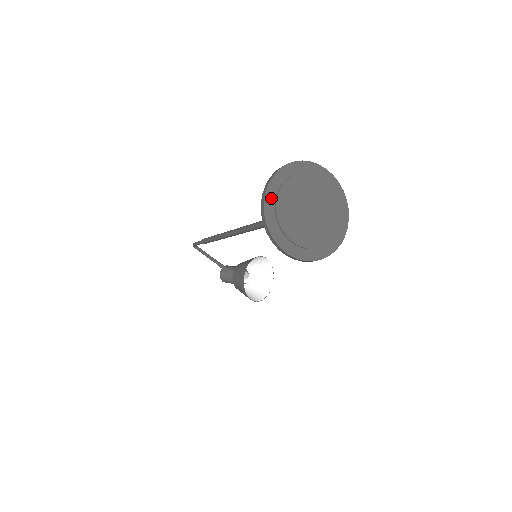
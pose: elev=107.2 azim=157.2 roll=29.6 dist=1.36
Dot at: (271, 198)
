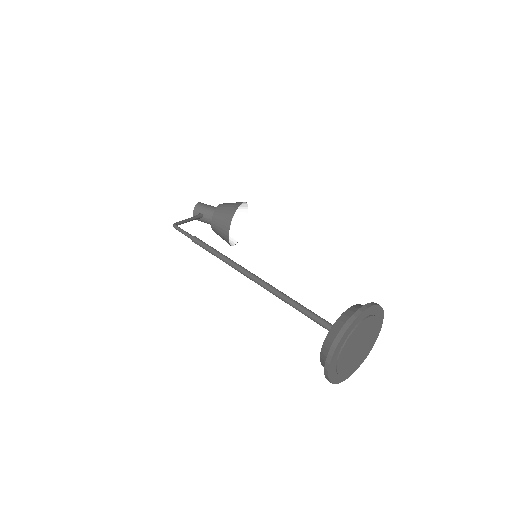
Dot at: (333, 363)
